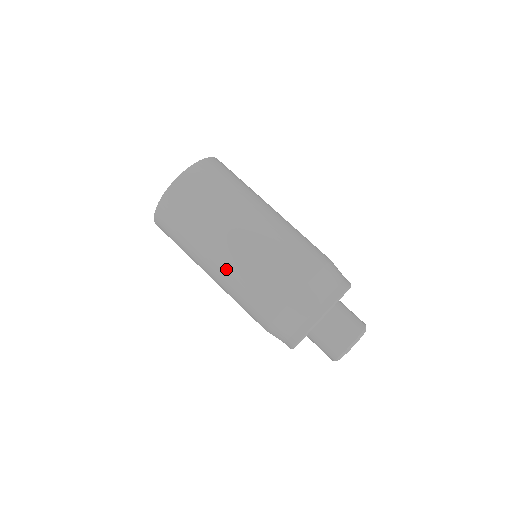
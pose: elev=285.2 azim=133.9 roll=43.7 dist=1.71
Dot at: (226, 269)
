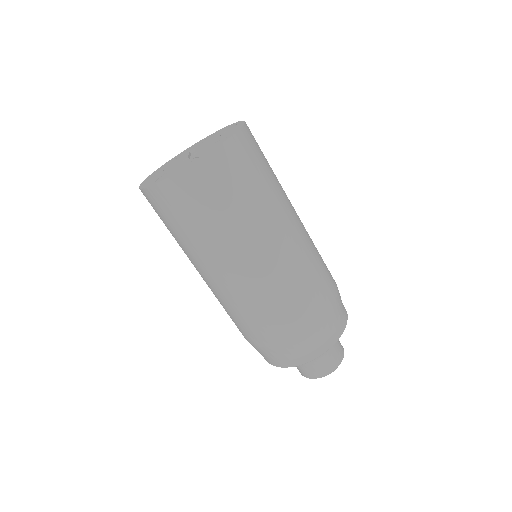
Dot at: occluded
